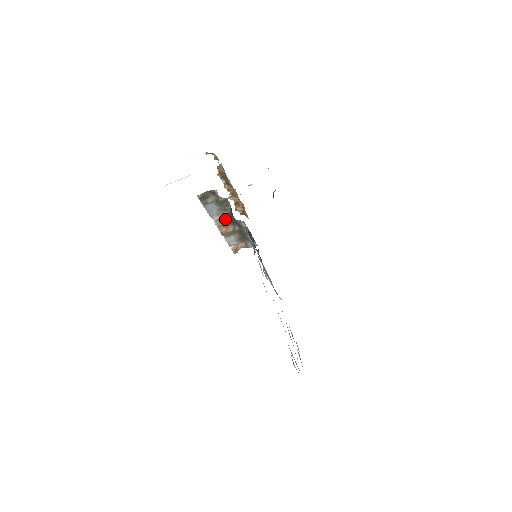
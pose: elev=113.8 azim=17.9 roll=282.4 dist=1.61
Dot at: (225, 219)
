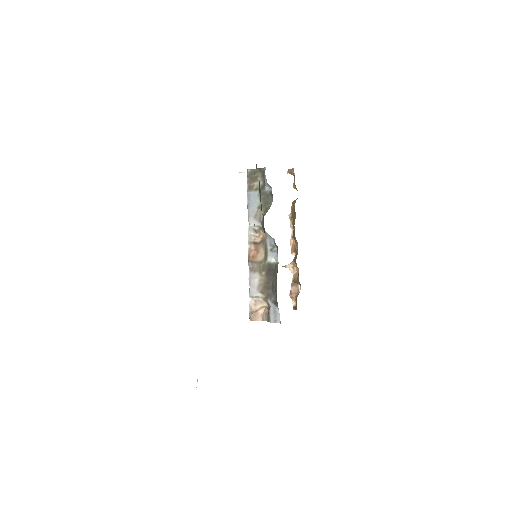
Dot at: (261, 235)
